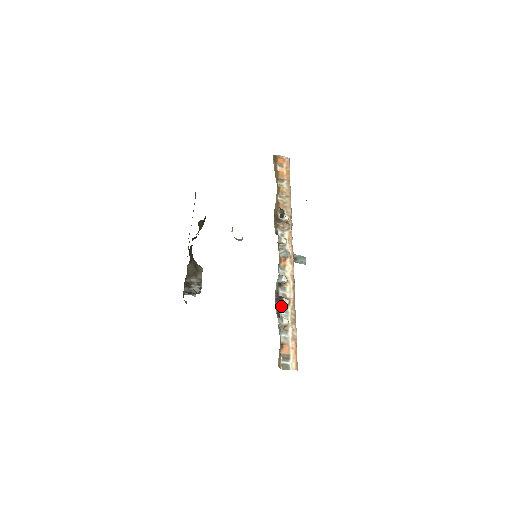
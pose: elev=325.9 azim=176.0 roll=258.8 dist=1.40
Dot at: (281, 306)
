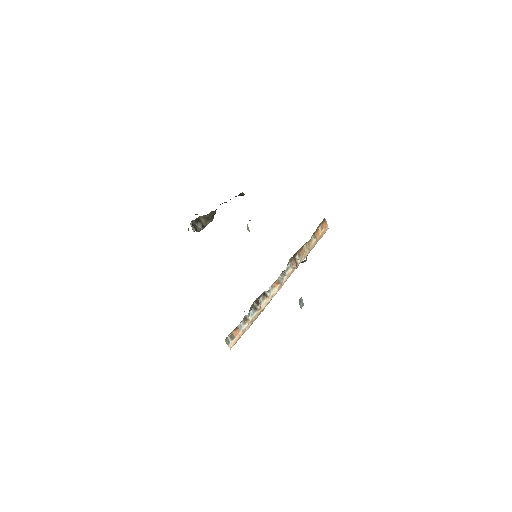
Dot at: (255, 307)
